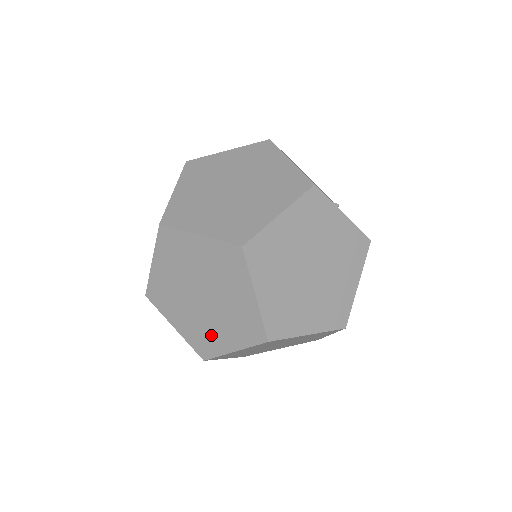
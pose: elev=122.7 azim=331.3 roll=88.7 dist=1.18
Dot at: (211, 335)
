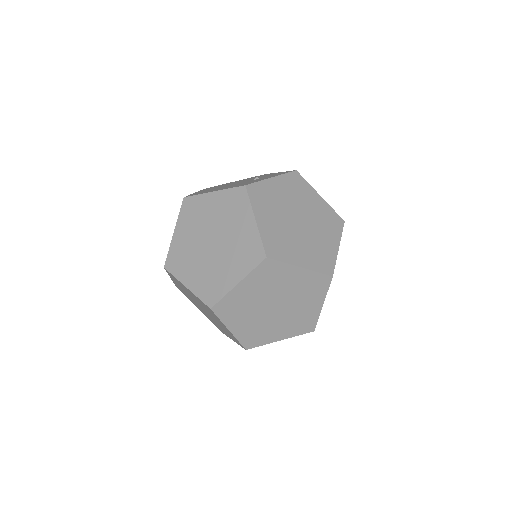
Dot at: (303, 315)
